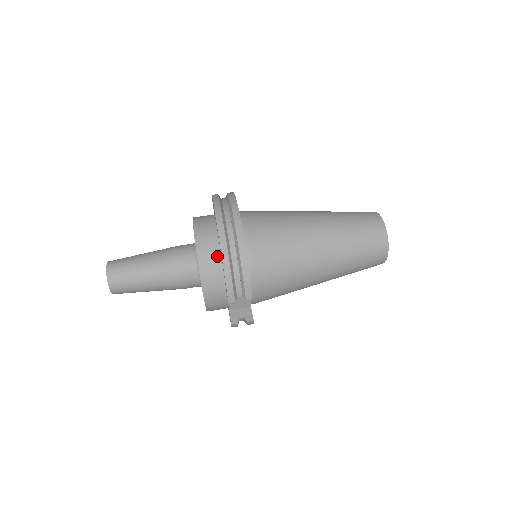
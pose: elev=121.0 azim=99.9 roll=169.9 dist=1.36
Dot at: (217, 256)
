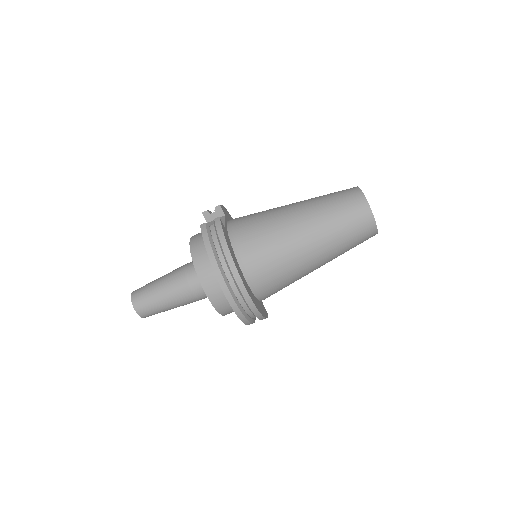
Dot at: occluded
